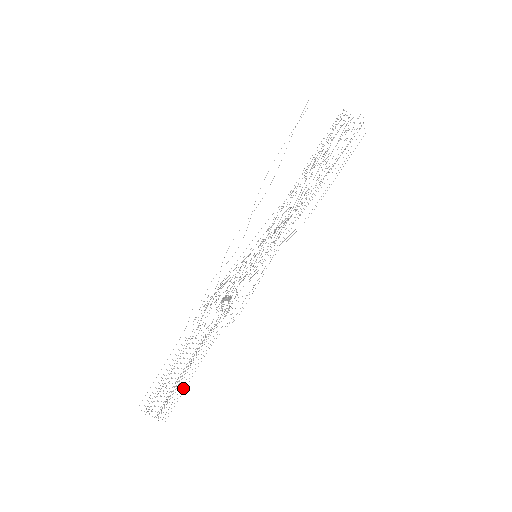
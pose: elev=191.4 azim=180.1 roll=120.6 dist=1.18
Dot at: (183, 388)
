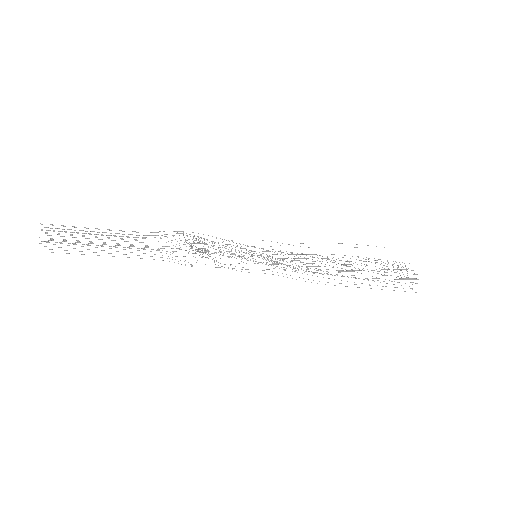
Dot at: occluded
